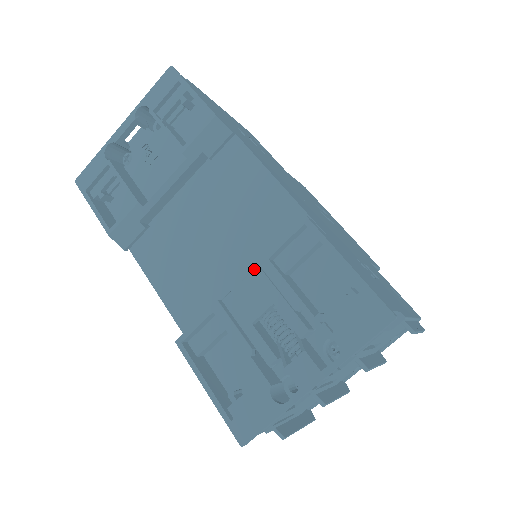
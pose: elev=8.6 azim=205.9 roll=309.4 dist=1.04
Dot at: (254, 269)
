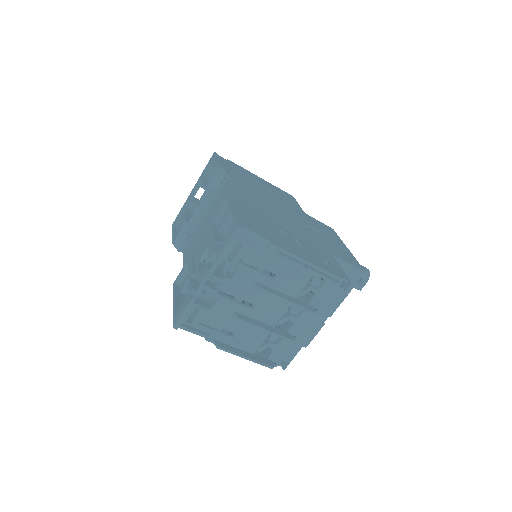
Dot at: (207, 233)
